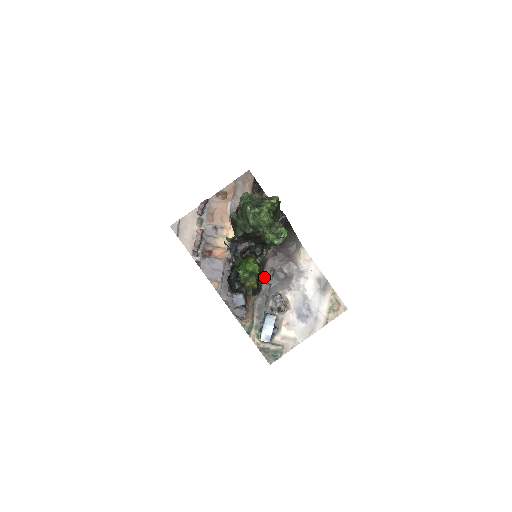
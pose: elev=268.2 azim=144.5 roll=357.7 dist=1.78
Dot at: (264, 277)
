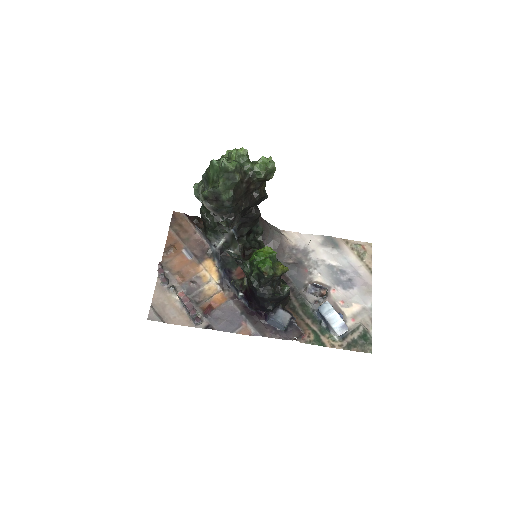
Dot at: occluded
